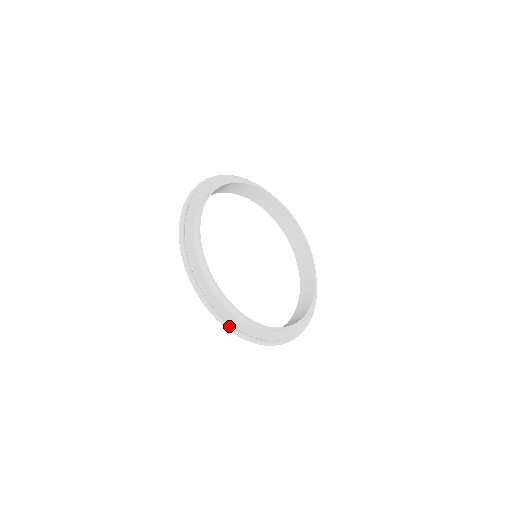
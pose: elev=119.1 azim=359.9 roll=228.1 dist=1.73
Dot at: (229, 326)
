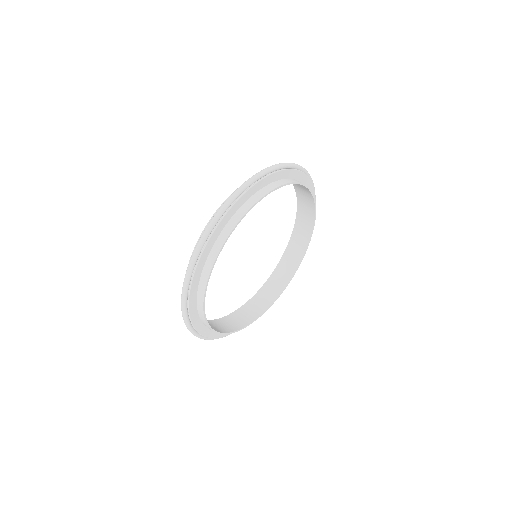
Dot at: (186, 317)
